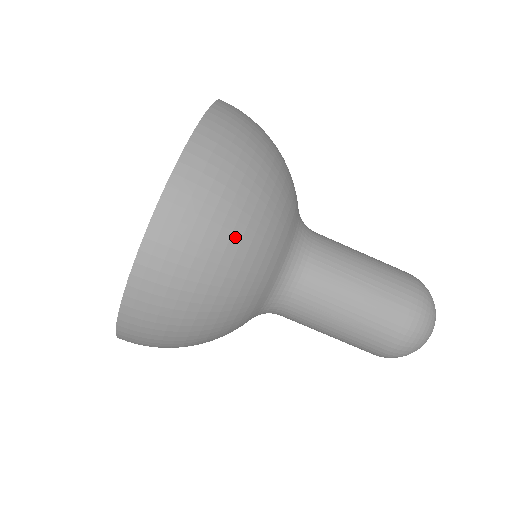
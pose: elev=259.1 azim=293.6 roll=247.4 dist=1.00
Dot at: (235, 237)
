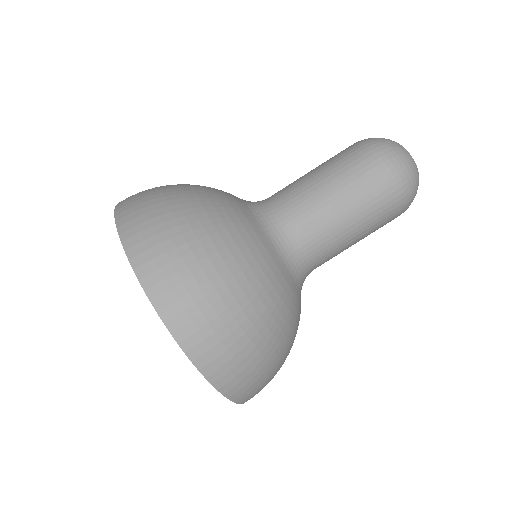
Dot at: (203, 240)
